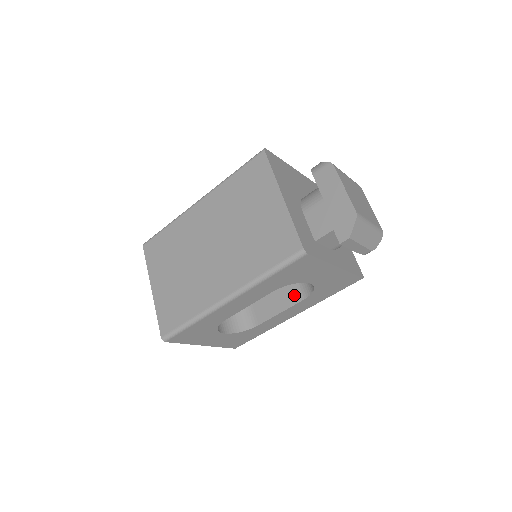
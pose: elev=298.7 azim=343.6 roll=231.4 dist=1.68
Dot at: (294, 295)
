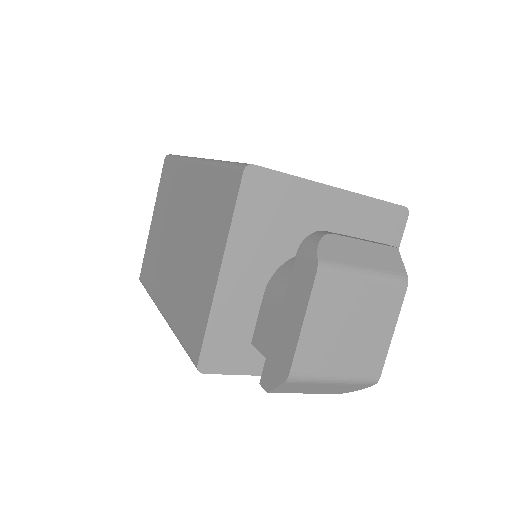
Dot at: occluded
